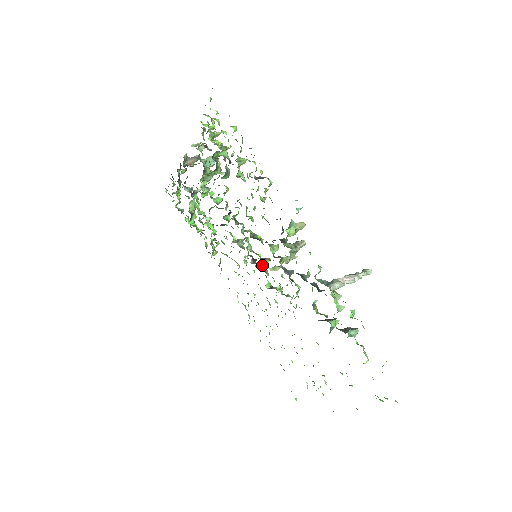
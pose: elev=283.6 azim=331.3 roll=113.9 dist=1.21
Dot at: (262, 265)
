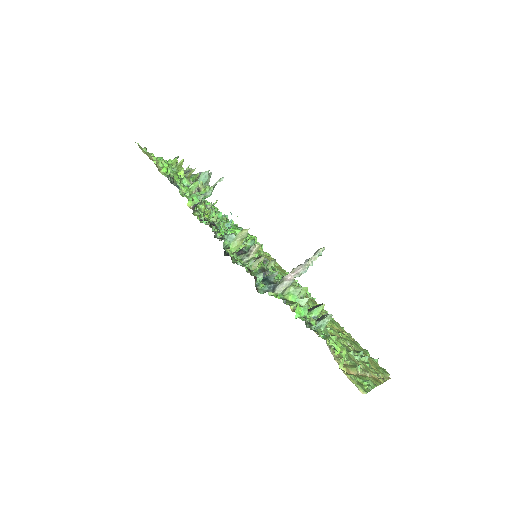
Dot at: occluded
